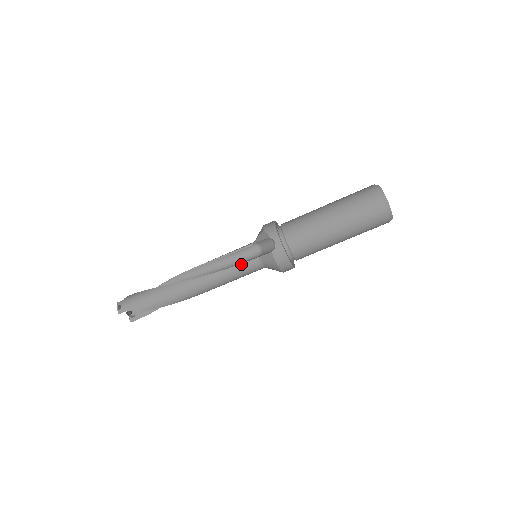
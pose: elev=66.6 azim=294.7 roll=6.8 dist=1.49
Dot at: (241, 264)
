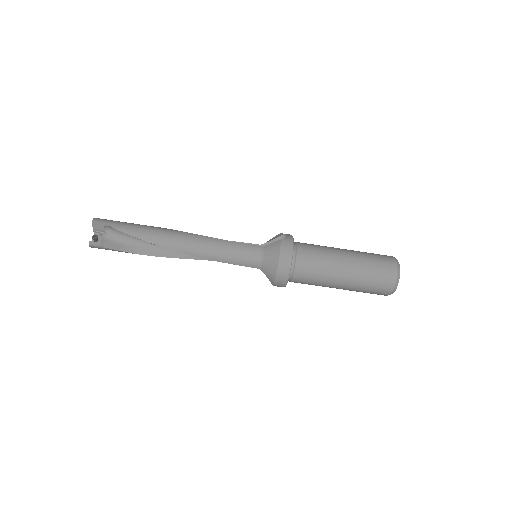
Dot at: (243, 244)
